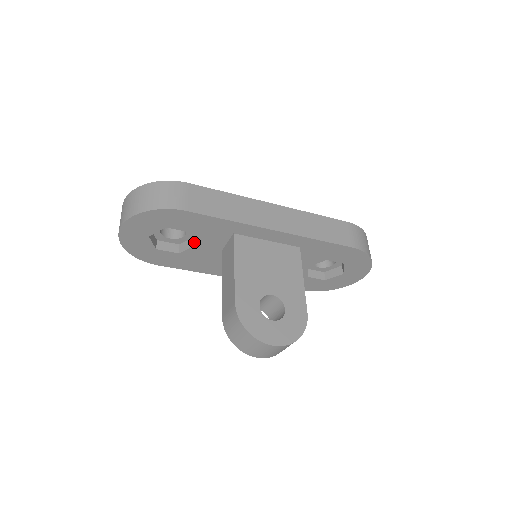
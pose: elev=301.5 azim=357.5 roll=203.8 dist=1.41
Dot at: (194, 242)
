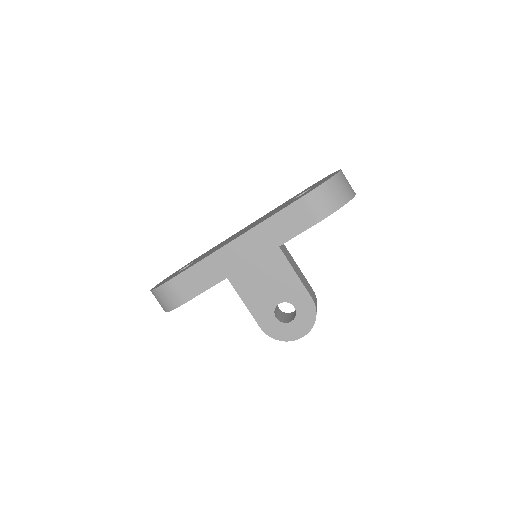
Dot at: occluded
